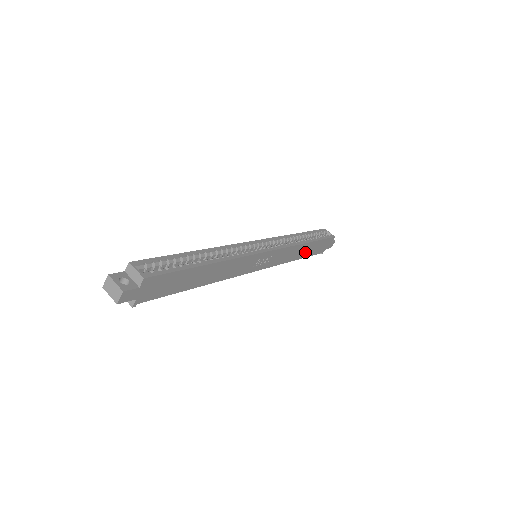
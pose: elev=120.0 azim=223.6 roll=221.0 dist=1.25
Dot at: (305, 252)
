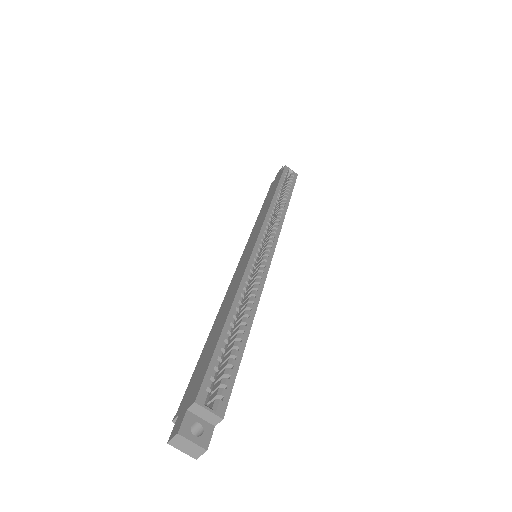
Dot at: occluded
